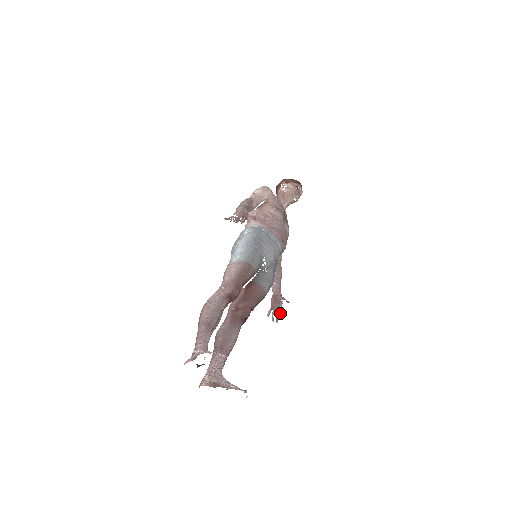
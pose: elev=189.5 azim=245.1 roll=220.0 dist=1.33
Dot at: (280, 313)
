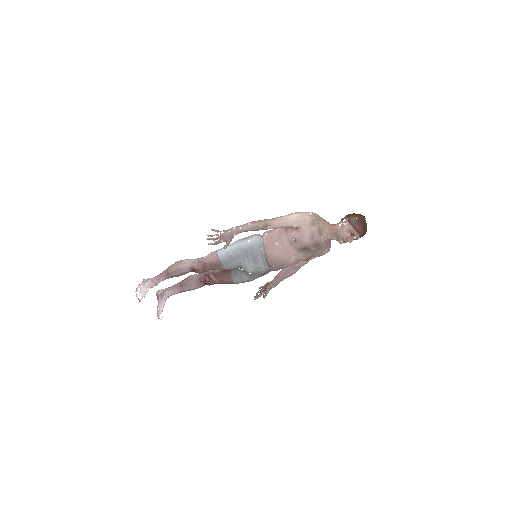
Dot at: (258, 296)
